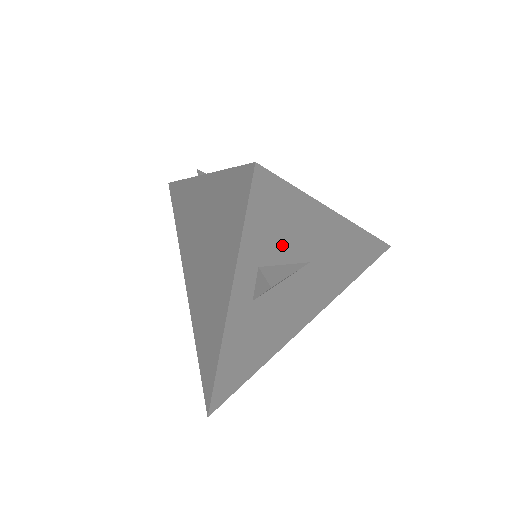
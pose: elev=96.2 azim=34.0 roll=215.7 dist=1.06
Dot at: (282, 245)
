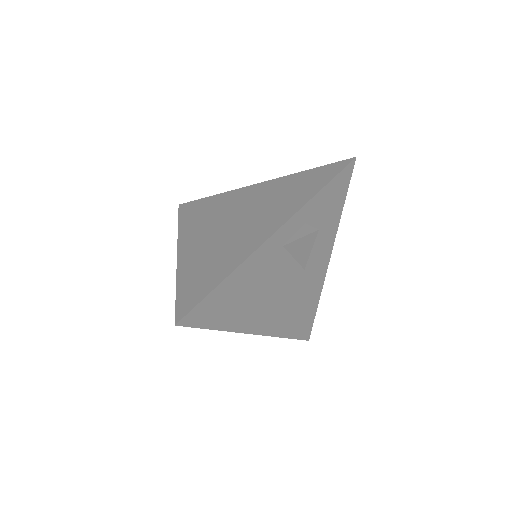
Dot at: occluded
